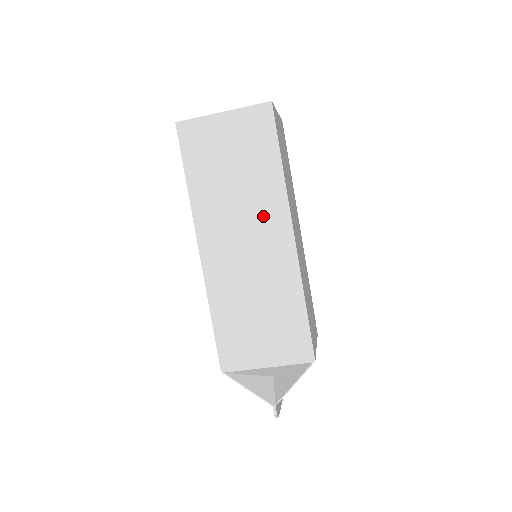
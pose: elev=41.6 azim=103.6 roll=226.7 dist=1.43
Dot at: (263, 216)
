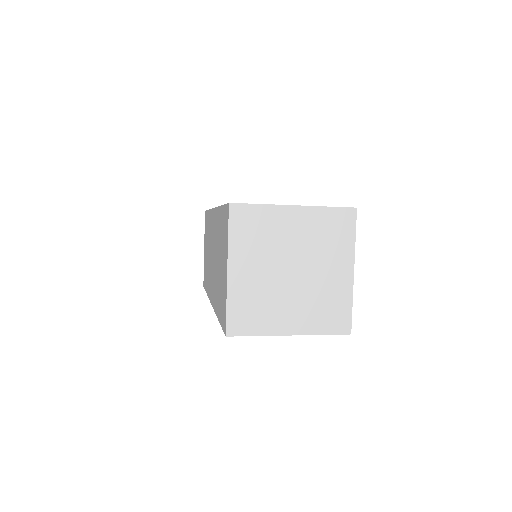
Dot at: occluded
